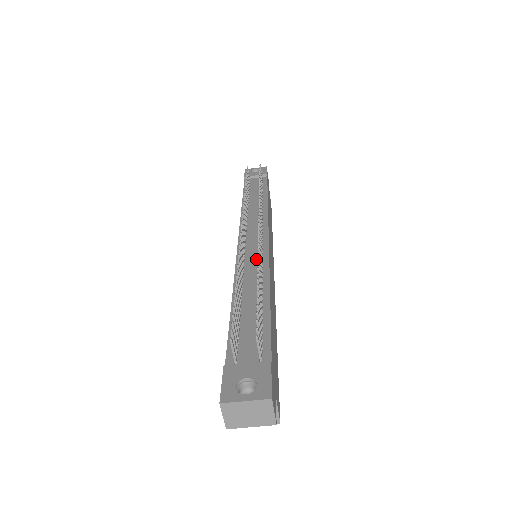
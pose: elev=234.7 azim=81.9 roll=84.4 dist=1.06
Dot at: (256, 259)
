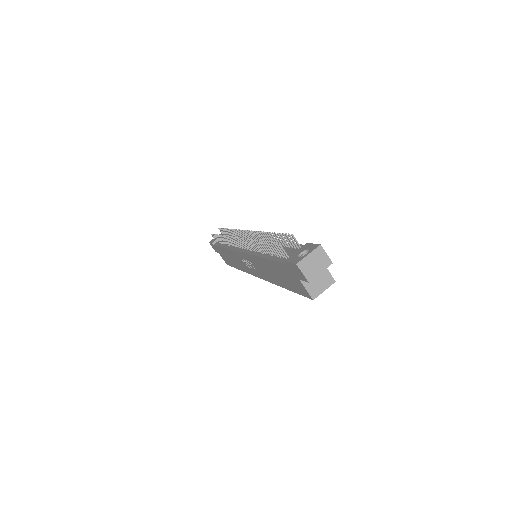
Dot at: occluded
